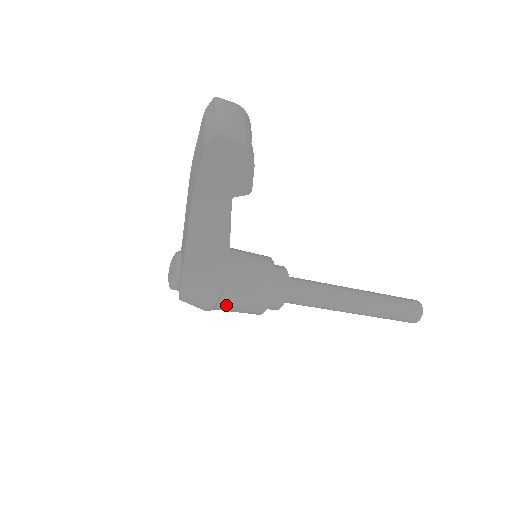
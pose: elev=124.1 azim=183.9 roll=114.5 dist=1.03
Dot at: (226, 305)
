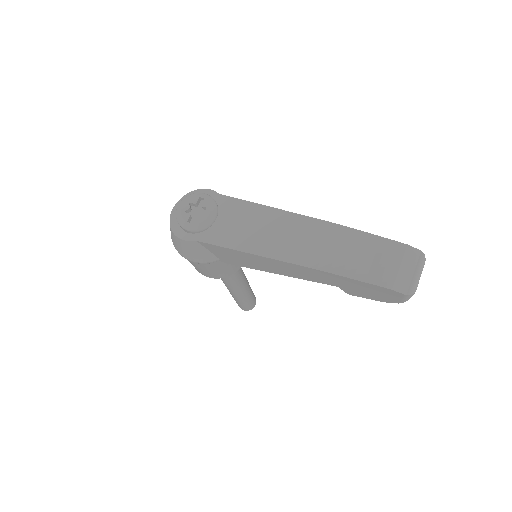
Dot at: (198, 264)
